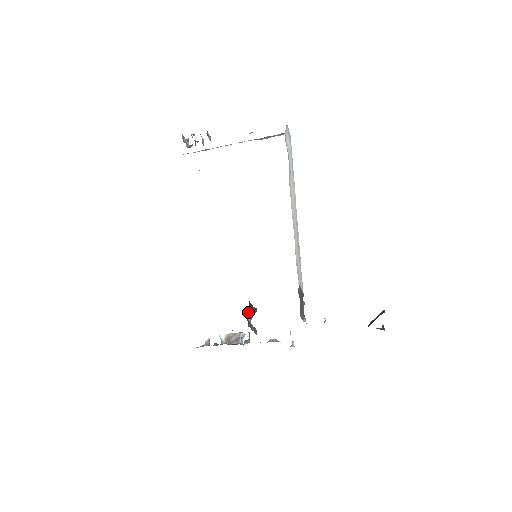
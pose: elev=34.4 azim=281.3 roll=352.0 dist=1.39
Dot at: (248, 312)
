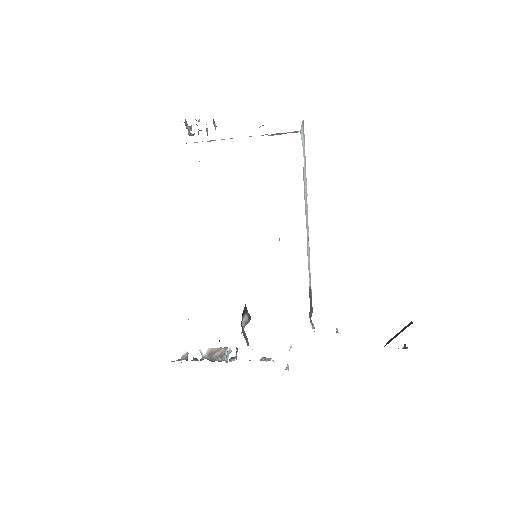
Dot at: (242, 316)
